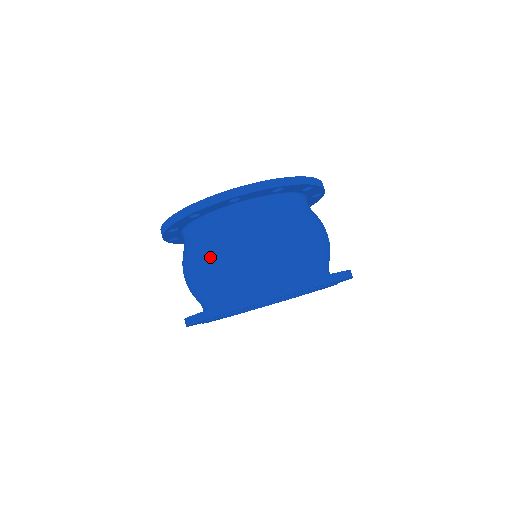
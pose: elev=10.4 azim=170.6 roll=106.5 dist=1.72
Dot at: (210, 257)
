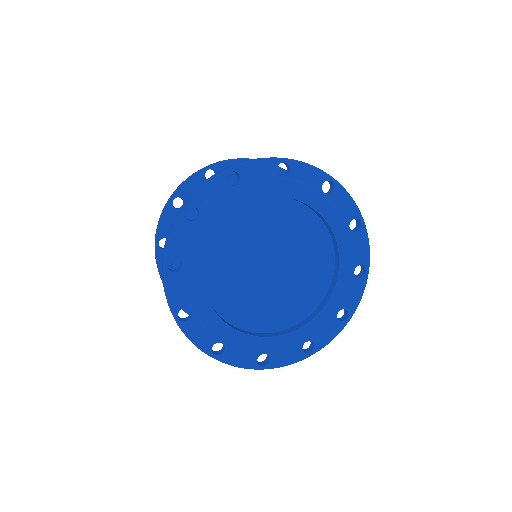
Dot at: occluded
